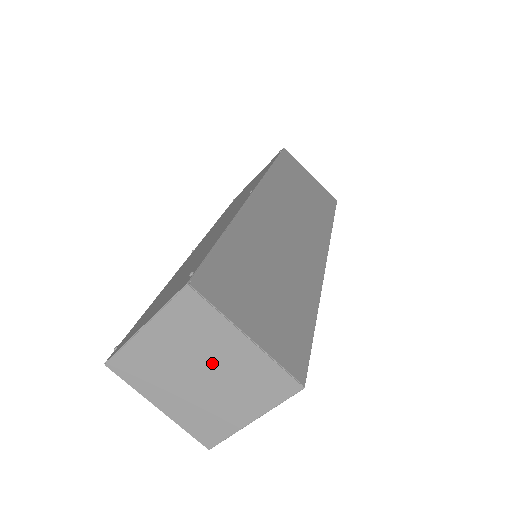
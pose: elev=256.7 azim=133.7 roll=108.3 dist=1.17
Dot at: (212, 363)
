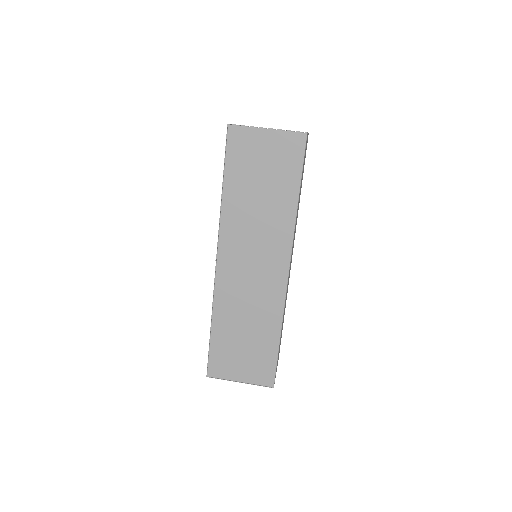
Dot at: occluded
